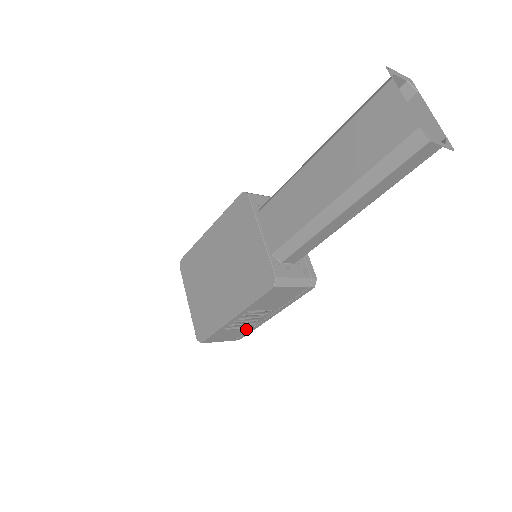
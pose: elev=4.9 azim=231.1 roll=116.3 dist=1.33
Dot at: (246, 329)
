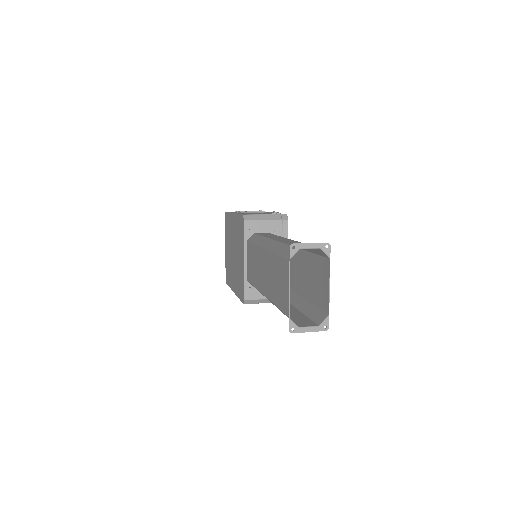
Dot at: occluded
